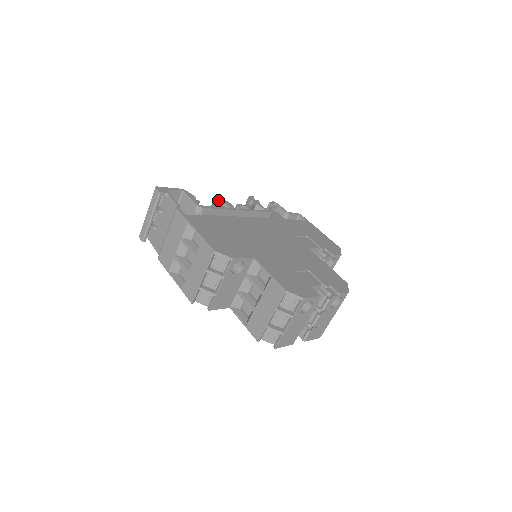
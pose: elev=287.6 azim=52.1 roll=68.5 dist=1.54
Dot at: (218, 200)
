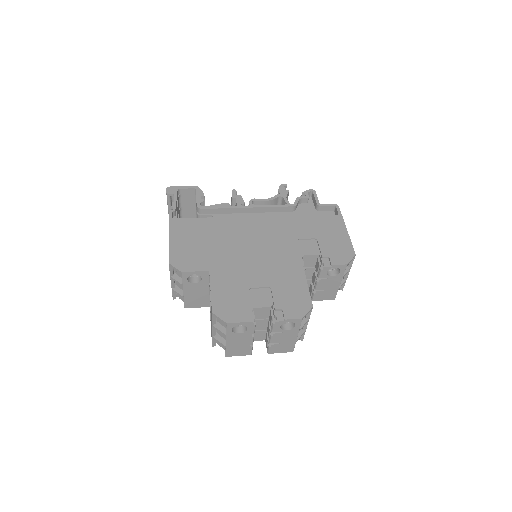
Dot at: occluded
